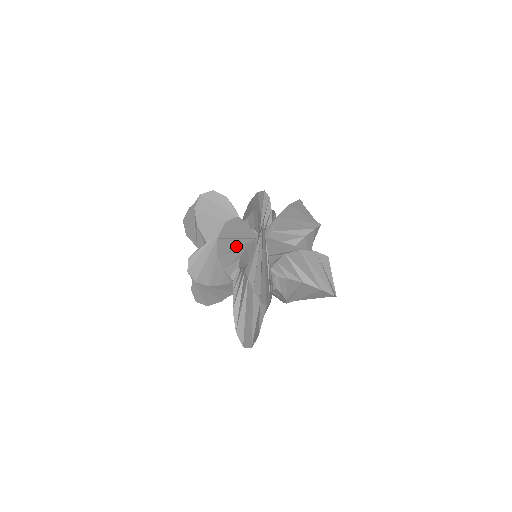
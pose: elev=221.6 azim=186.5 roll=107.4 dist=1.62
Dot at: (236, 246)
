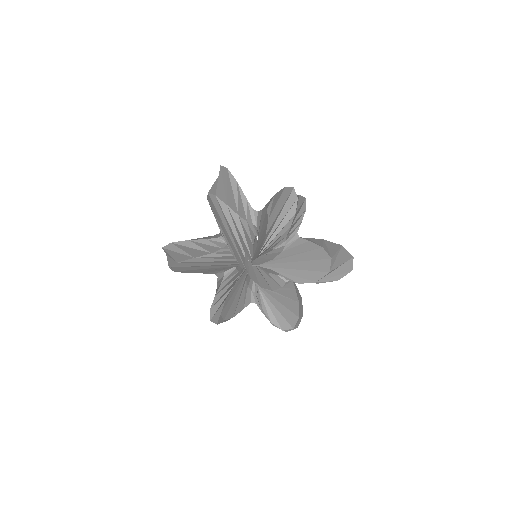
Dot at: (239, 294)
